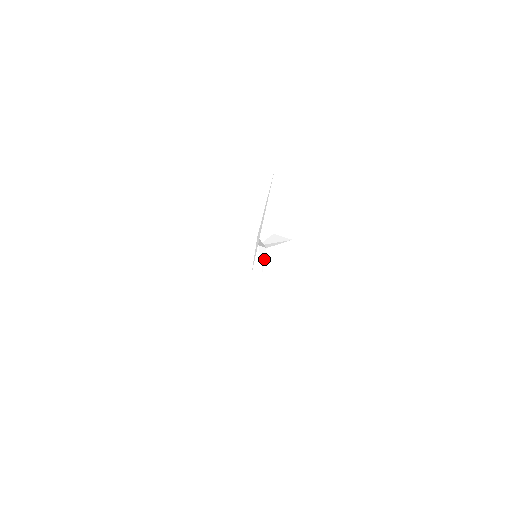
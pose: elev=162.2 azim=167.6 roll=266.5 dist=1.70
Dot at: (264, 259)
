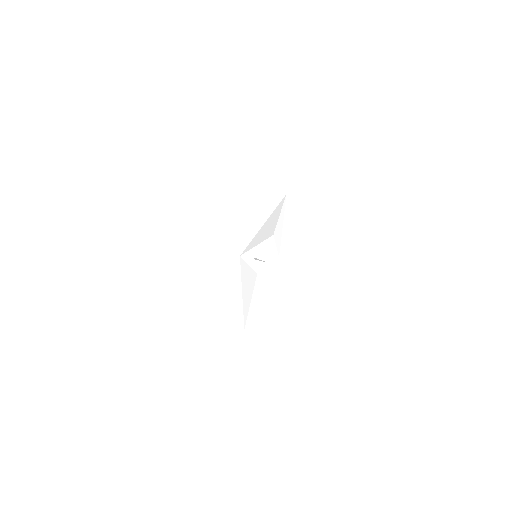
Dot at: occluded
